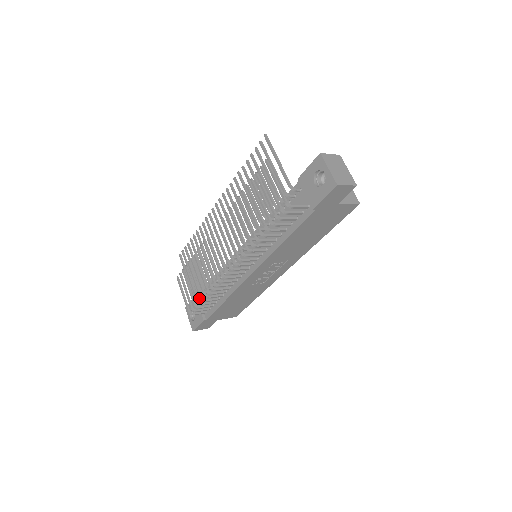
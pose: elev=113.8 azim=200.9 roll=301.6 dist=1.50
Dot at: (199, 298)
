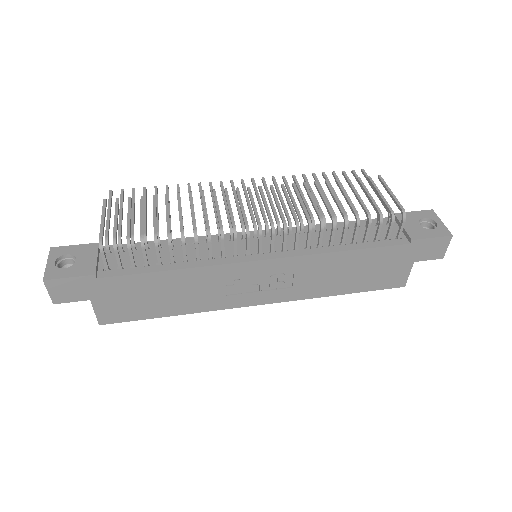
Dot at: (109, 247)
